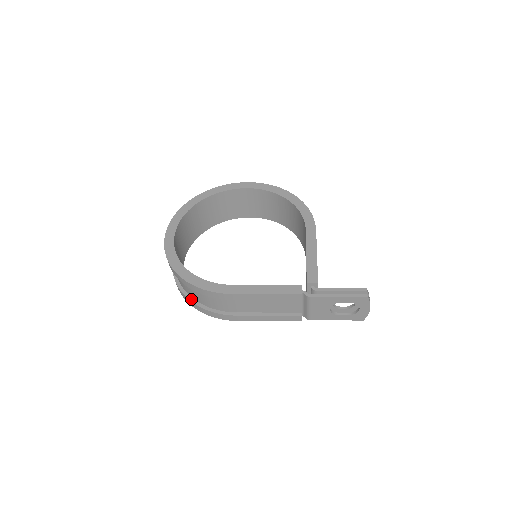
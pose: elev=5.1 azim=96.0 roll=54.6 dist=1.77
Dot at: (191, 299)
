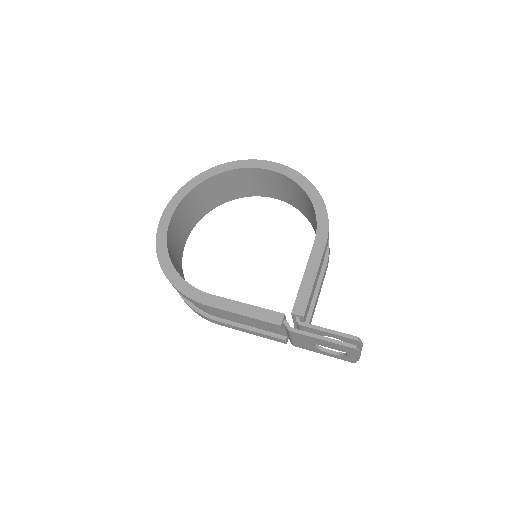
Dot at: occluded
